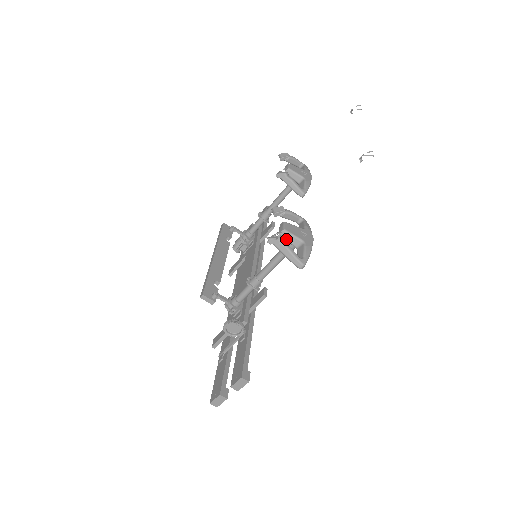
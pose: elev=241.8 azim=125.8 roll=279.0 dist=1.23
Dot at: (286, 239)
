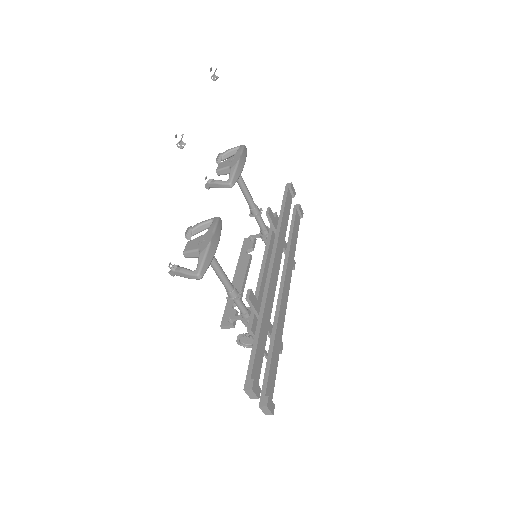
Dot at: (192, 257)
